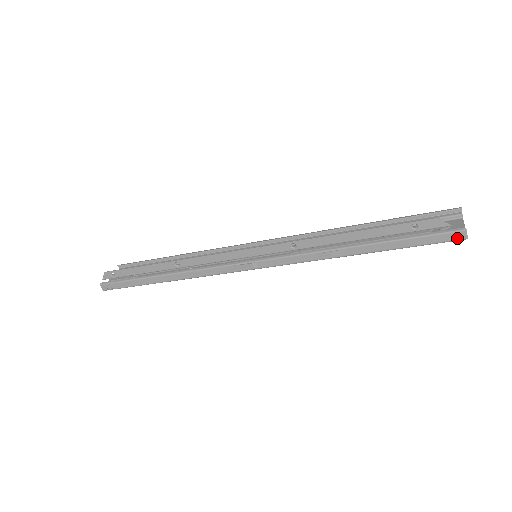
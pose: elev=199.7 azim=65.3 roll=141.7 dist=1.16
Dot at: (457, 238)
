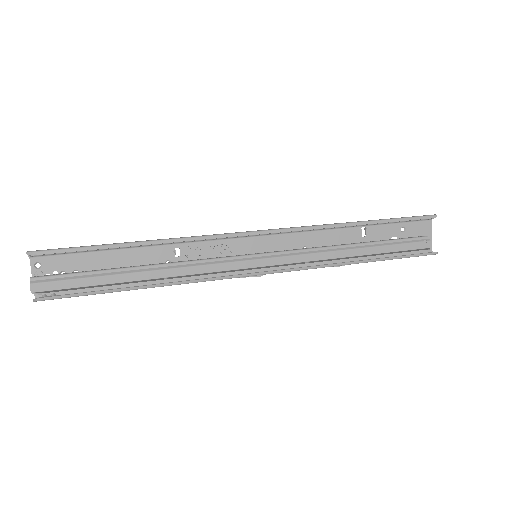
Dot at: occluded
